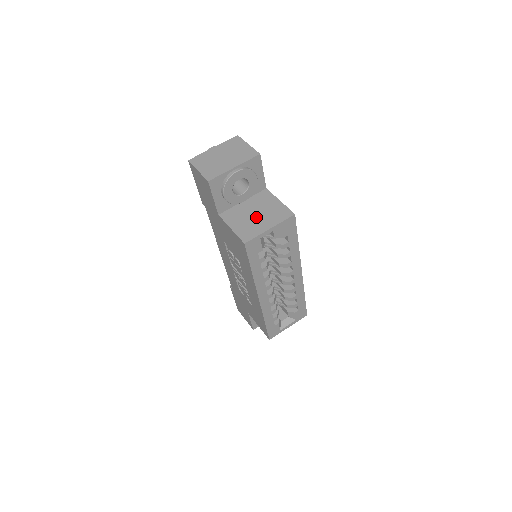
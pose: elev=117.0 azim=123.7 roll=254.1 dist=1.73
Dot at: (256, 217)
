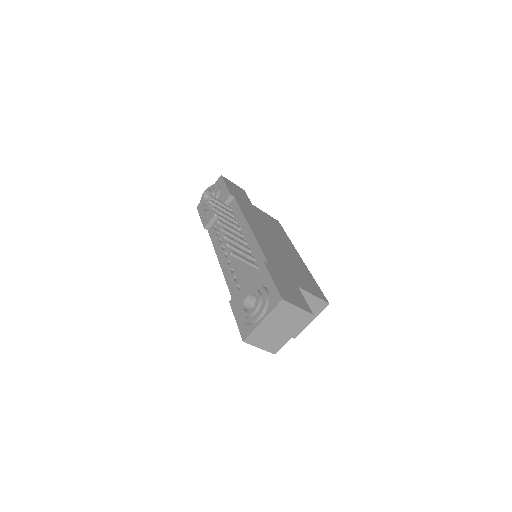
Dot at: occluded
